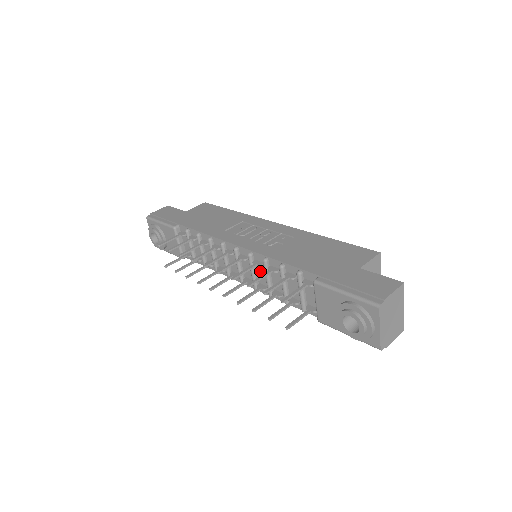
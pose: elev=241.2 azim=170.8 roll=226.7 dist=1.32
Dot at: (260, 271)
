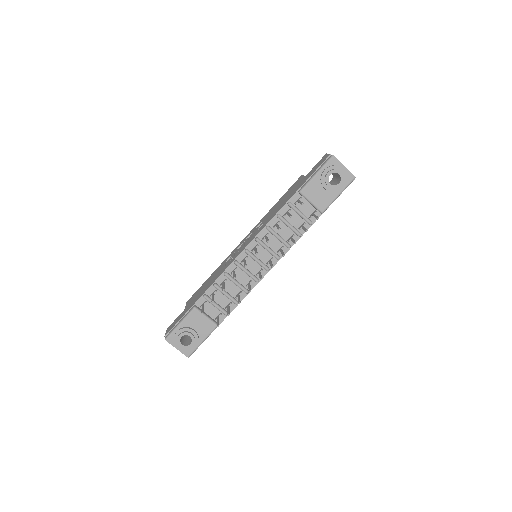
Dot at: (270, 242)
